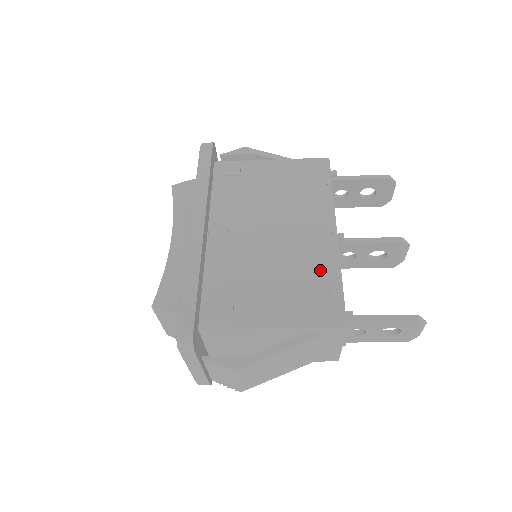
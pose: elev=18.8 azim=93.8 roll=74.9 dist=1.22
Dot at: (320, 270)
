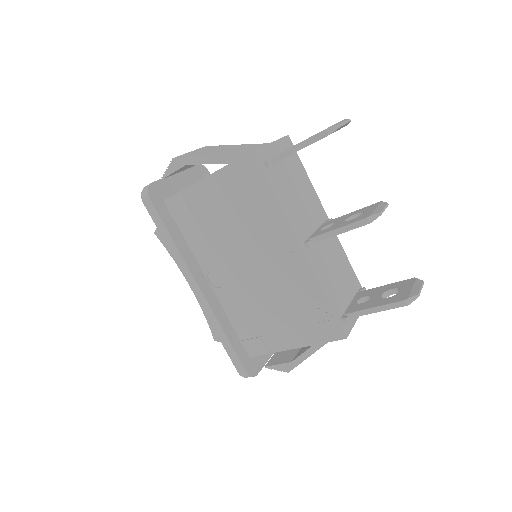
Dot at: (305, 293)
